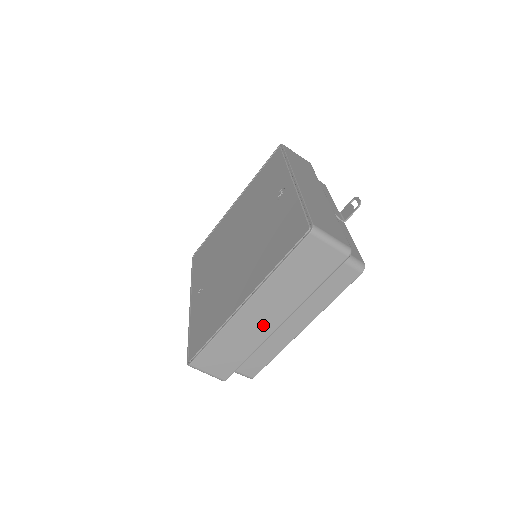
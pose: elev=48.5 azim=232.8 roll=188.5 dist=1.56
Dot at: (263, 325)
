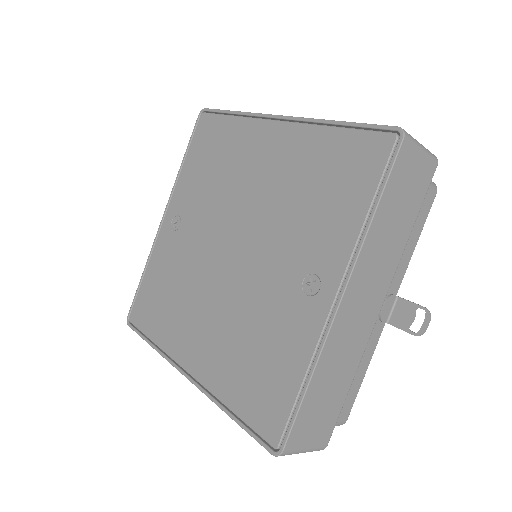
Dot at: occluded
